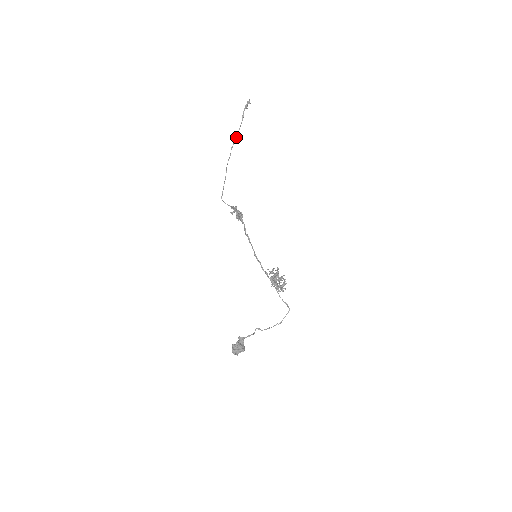
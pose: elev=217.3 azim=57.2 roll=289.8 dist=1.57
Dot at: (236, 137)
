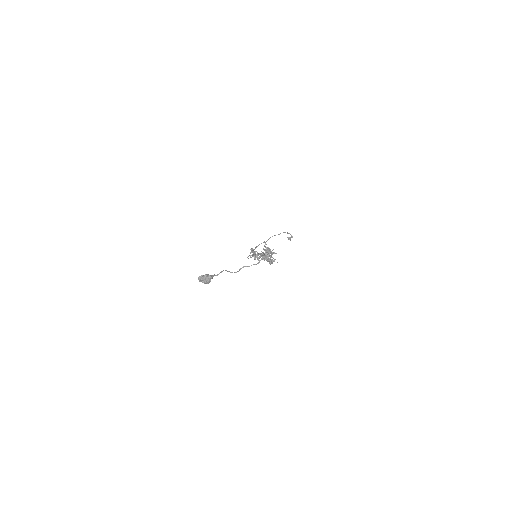
Dot at: occluded
